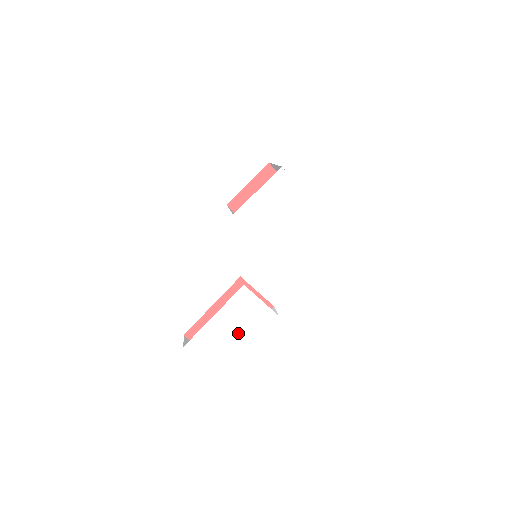
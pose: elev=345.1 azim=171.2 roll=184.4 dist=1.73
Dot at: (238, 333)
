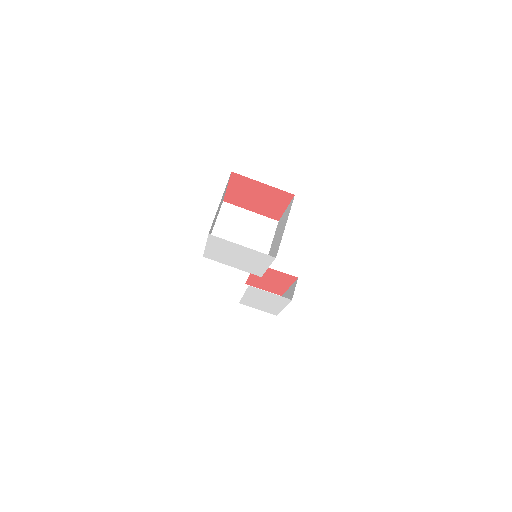
Dot at: (269, 303)
